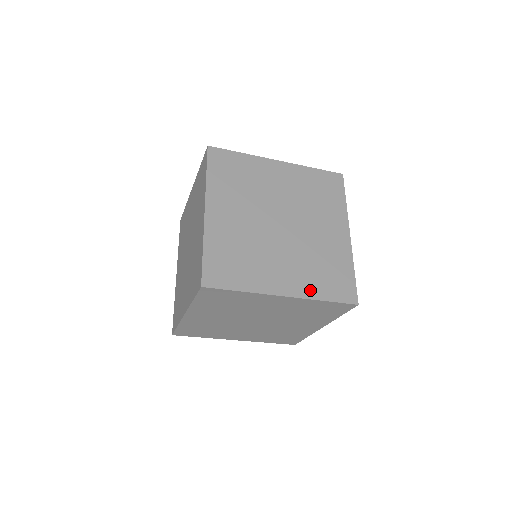
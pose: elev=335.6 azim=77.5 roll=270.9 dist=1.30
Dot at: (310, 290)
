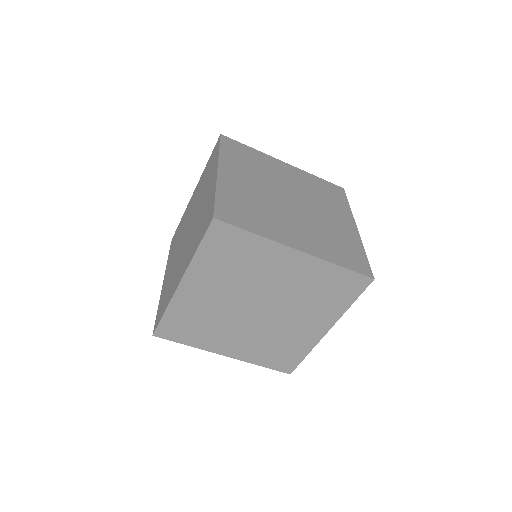
Dot at: (324, 254)
